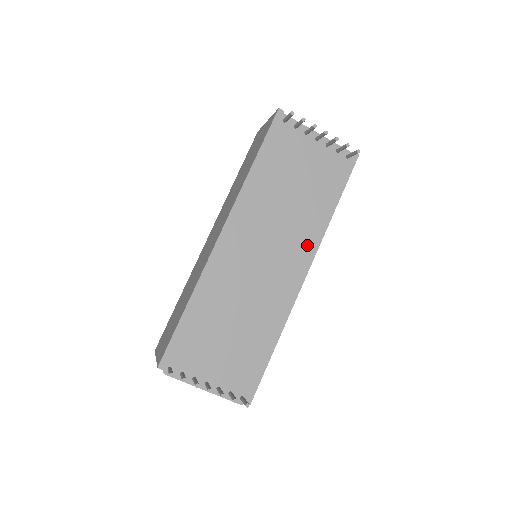
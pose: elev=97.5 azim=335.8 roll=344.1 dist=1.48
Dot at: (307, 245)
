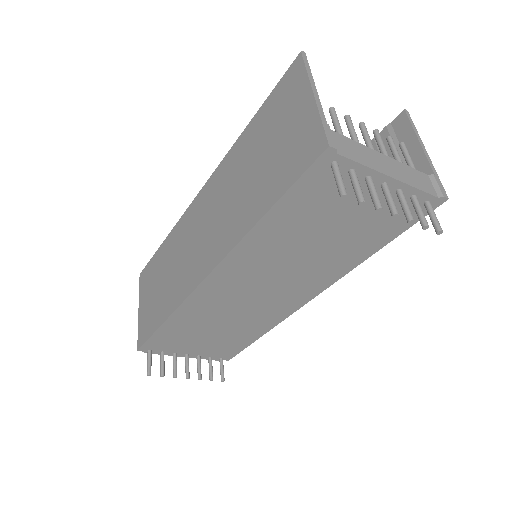
Dot at: (320, 281)
